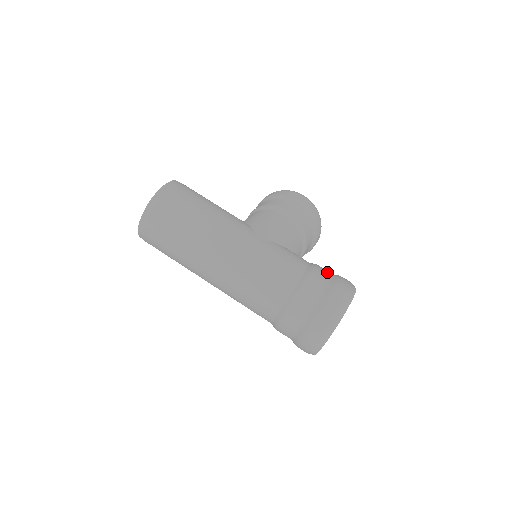
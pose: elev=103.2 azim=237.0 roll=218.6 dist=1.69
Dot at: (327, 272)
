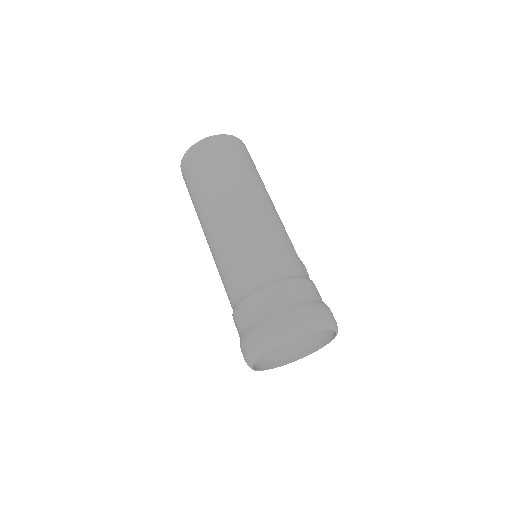
Dot at: occluded
